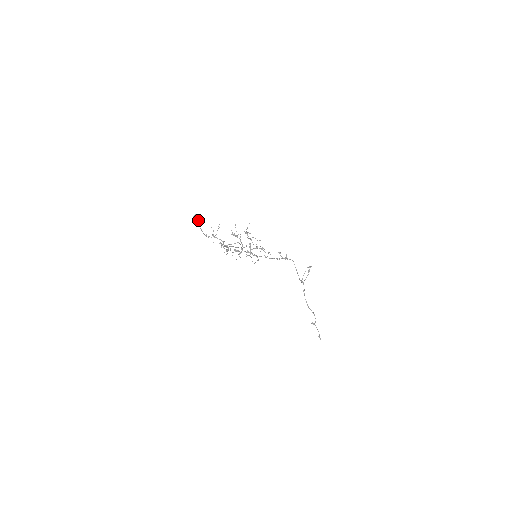
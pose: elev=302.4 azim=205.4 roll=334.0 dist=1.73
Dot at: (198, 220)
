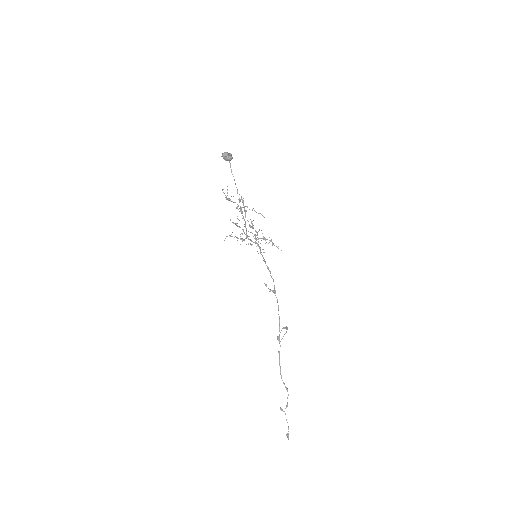
Dot at: (228, 157)
